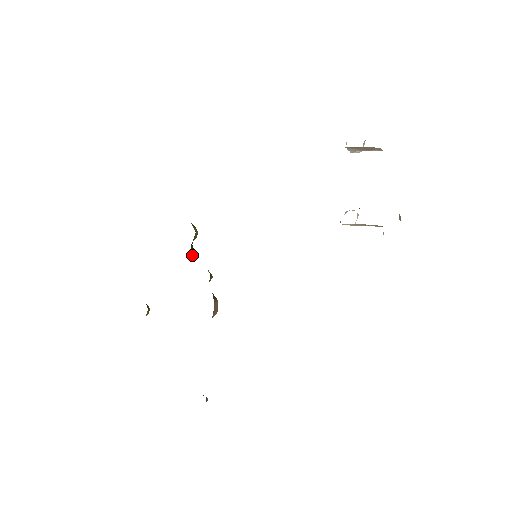
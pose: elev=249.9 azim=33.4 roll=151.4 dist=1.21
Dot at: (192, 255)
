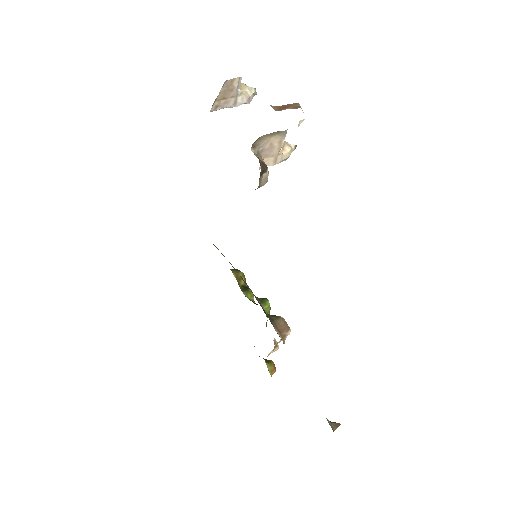
Dot at: (247, 294)
